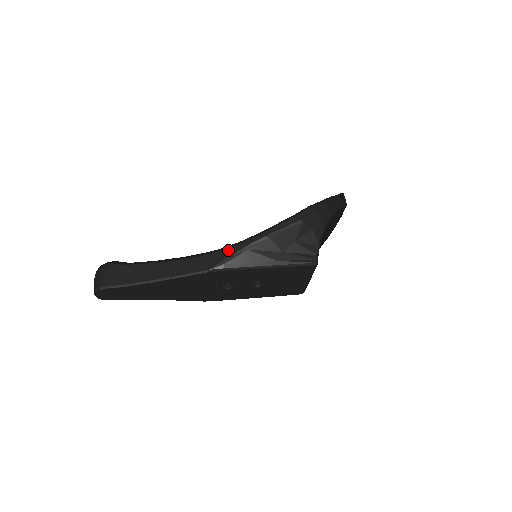
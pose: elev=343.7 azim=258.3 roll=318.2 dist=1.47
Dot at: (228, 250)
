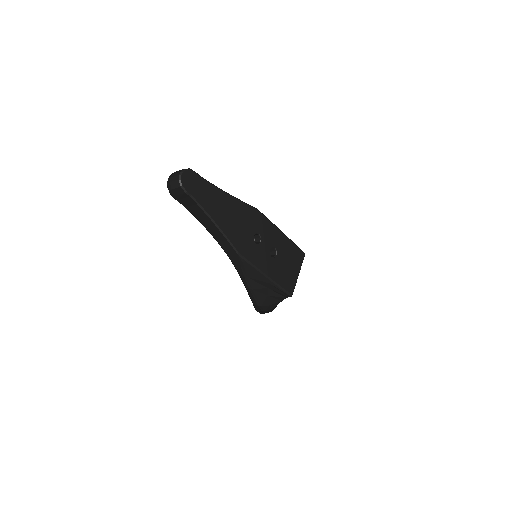
Dot at: occluded
